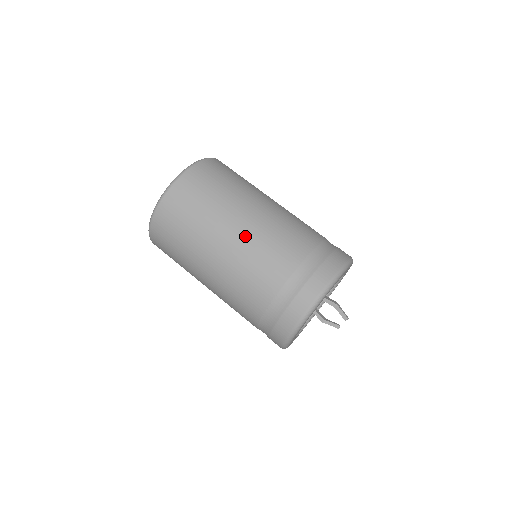
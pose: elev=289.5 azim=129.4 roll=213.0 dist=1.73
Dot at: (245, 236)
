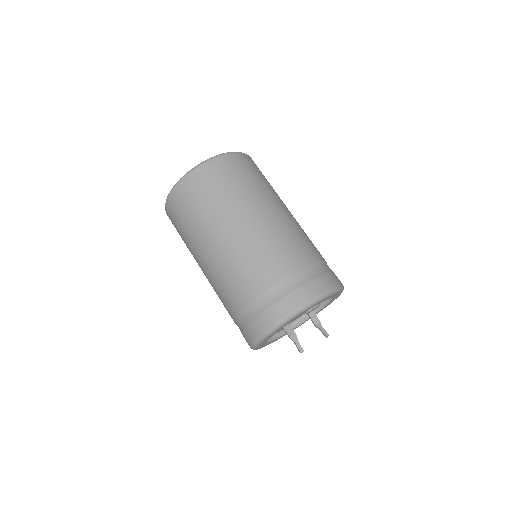
Dot at: (211, 265)
